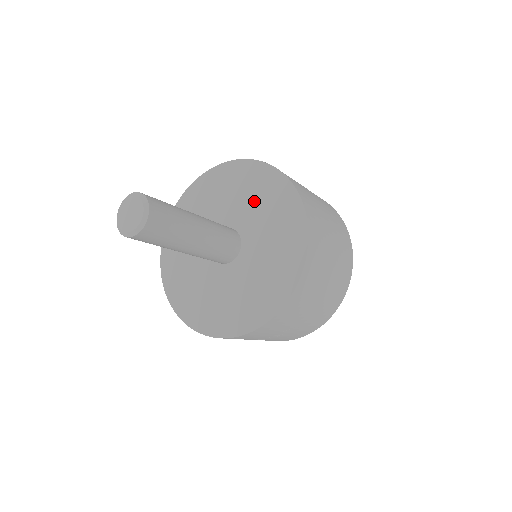
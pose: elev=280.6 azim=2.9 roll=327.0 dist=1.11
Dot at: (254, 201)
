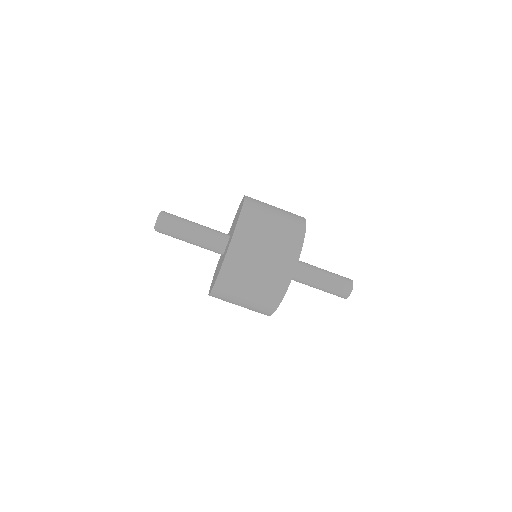
Dot at: occluded
